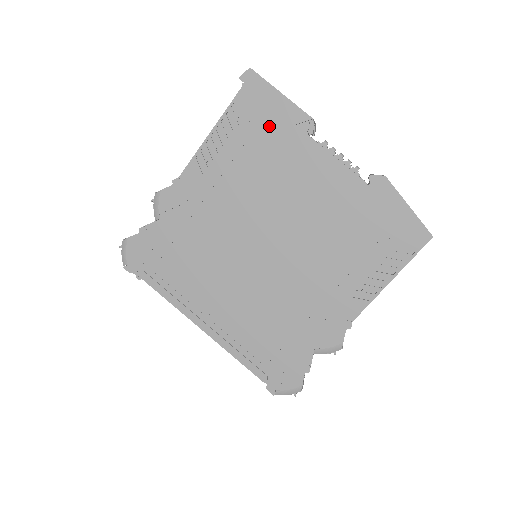
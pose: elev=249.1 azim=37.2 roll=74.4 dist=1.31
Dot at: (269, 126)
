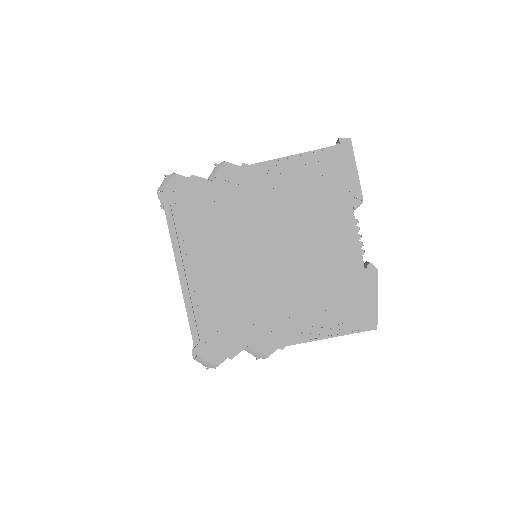
Dot at: (334, 183)
